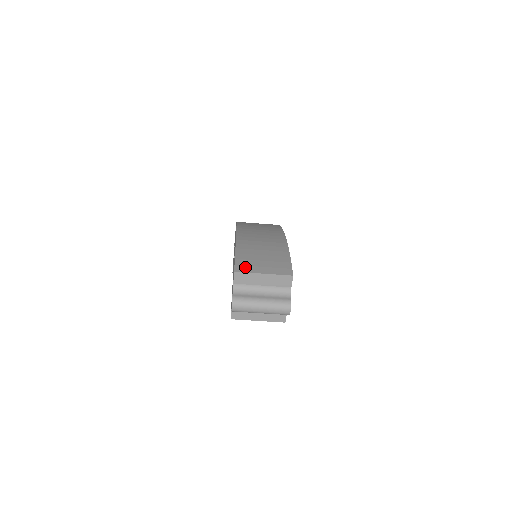
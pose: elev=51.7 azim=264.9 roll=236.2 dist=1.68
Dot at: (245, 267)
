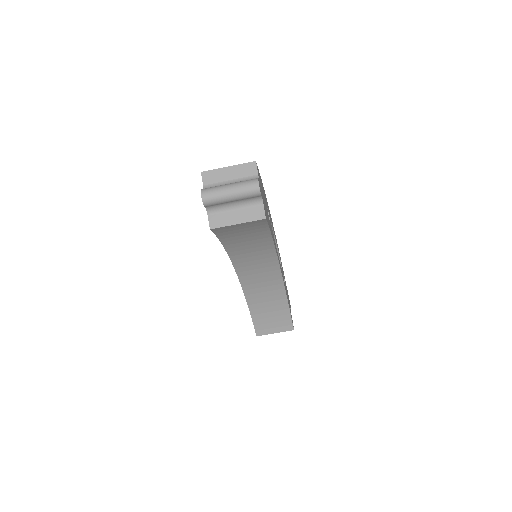
Dot at: occluded
